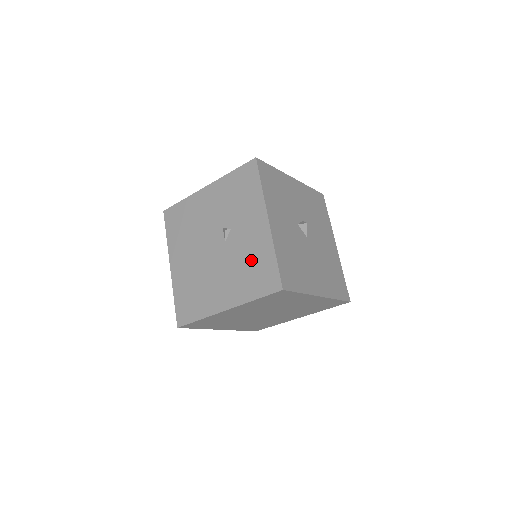
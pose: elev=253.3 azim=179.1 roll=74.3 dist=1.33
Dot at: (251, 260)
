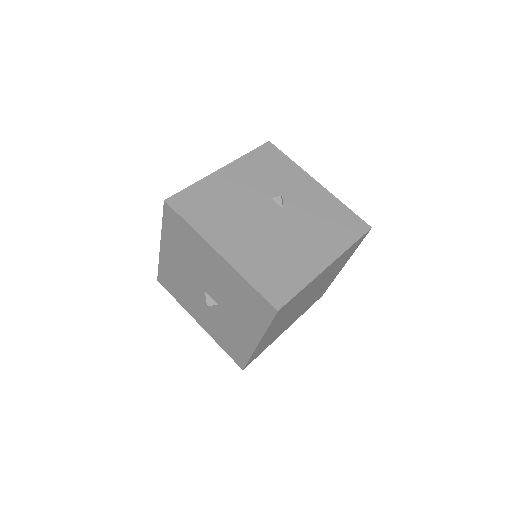
Dot at: (325, 215)
